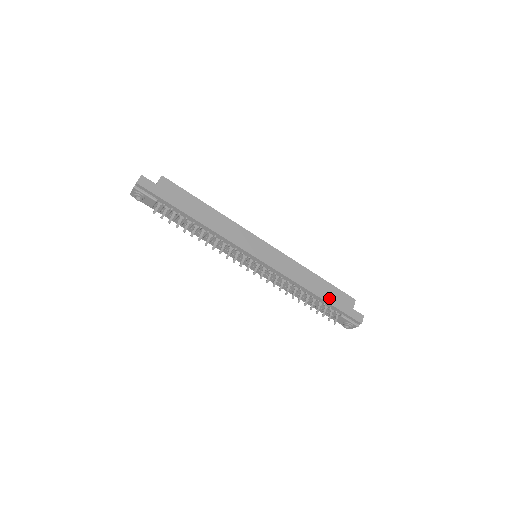
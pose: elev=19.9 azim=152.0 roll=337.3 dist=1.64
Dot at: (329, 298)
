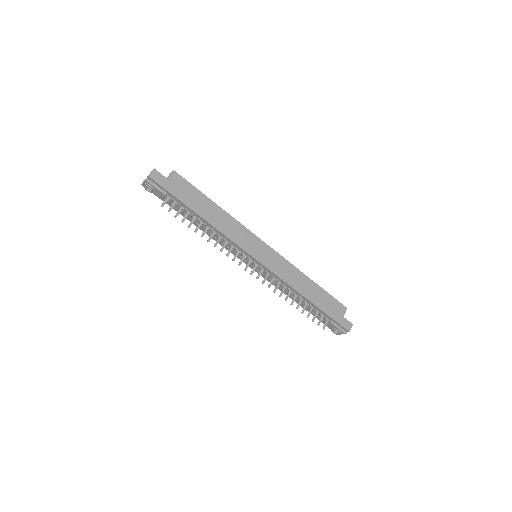
Dot at: (321, 304)
